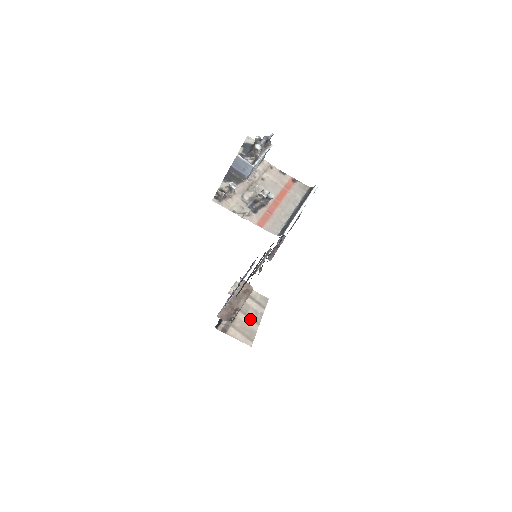
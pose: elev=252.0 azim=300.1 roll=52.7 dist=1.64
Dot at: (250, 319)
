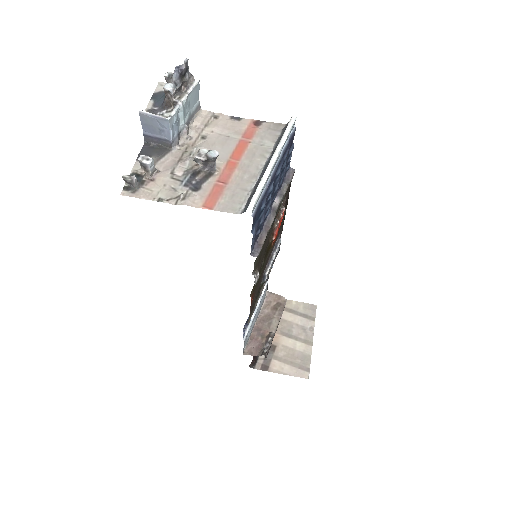
Dot at: (297, 341)
